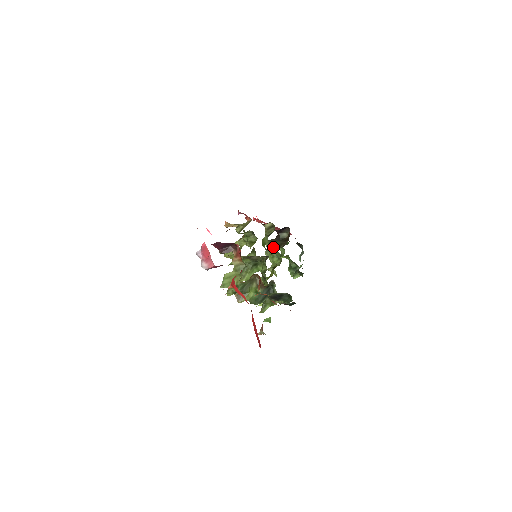
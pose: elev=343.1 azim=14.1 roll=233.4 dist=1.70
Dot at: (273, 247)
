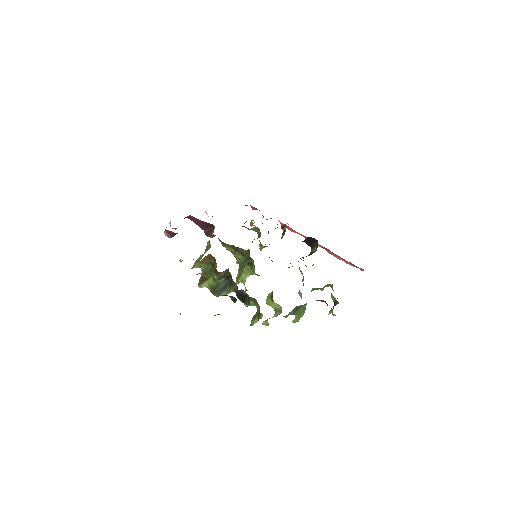
Dot at: (298, 261)
